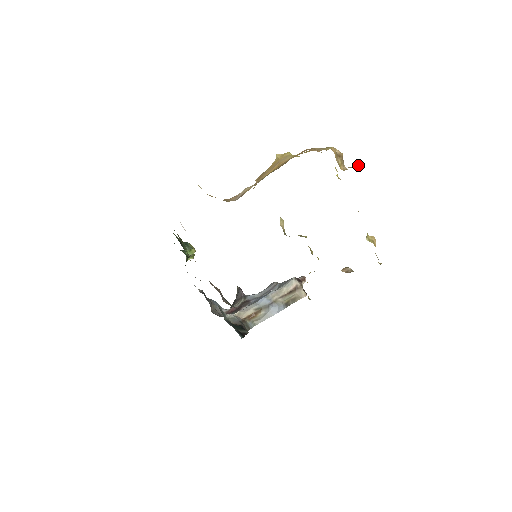
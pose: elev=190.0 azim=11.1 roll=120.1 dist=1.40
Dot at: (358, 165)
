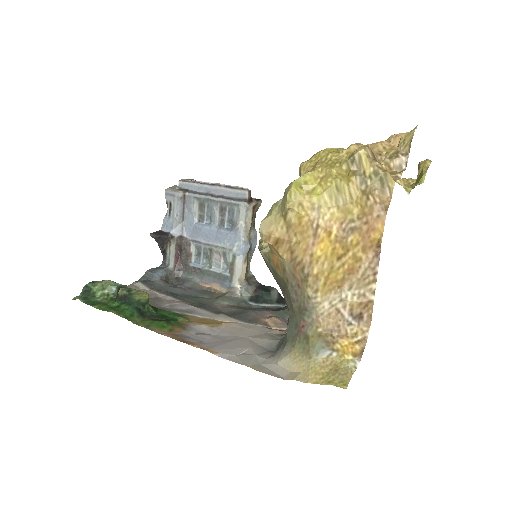
Dot at: (406, 157)
